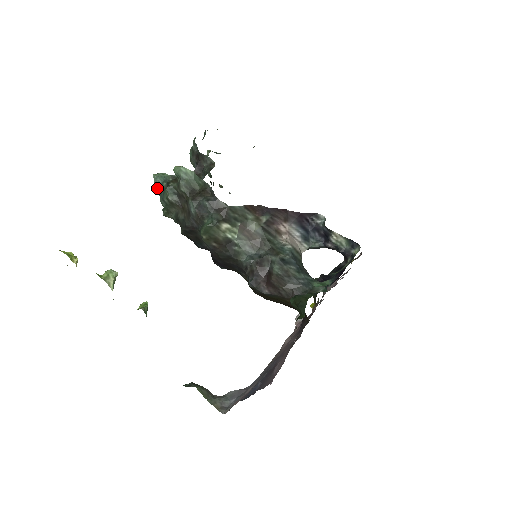
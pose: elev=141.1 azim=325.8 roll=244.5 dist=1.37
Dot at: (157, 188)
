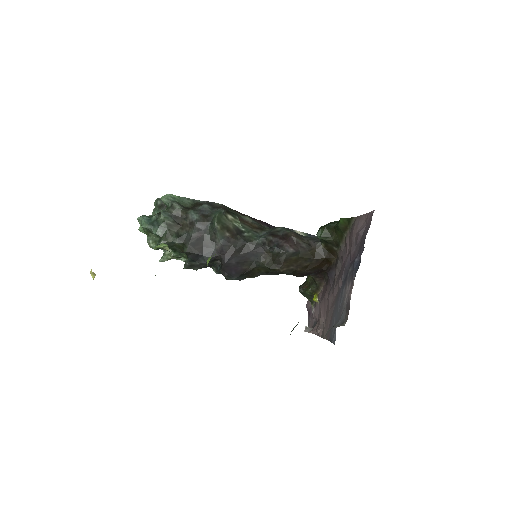
Dot at: (147, 223)
